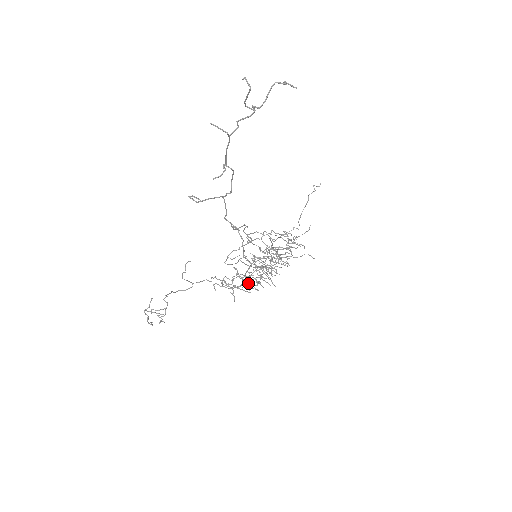
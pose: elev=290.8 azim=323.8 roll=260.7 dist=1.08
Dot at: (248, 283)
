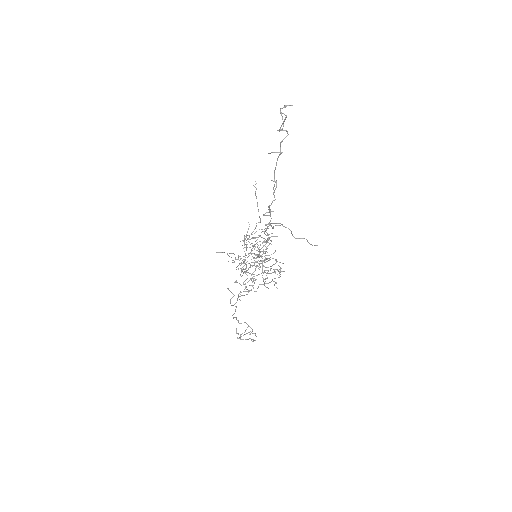
Dot at: (274, 272)
